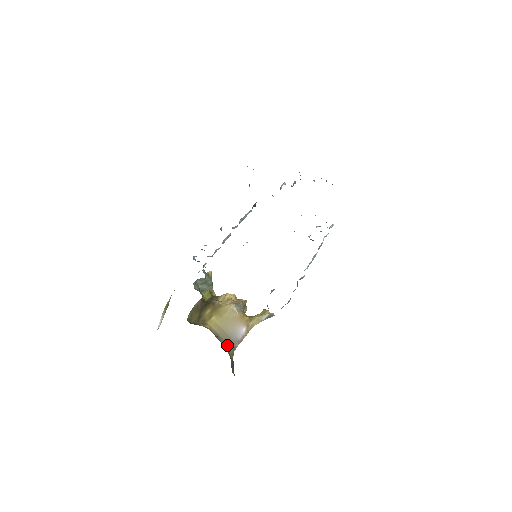
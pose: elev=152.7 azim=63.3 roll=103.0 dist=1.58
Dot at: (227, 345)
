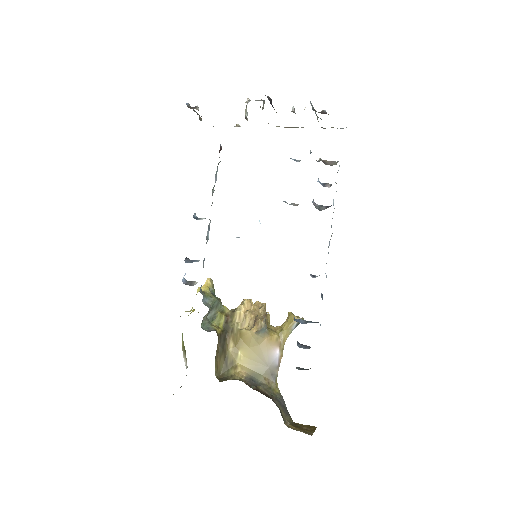
Dot at: (267, 379)
